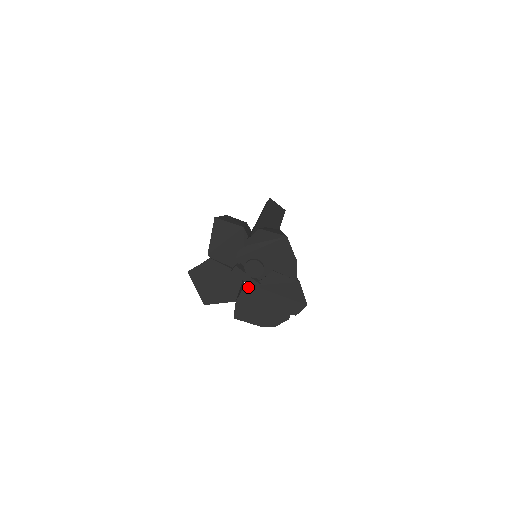
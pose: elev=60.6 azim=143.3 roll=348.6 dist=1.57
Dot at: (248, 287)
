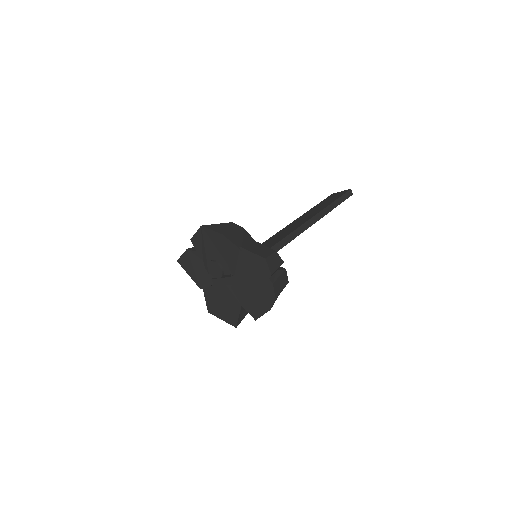
Dot at: (233, 287)
